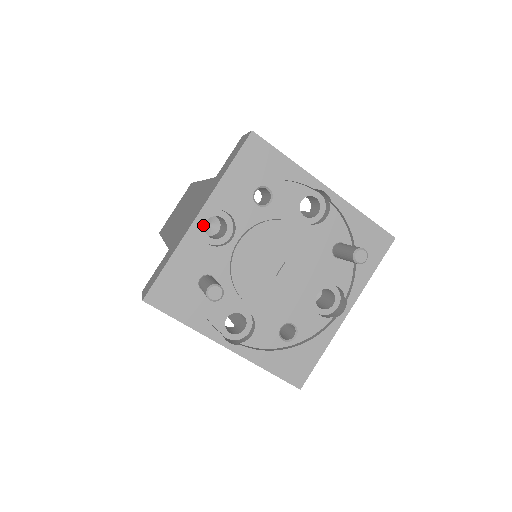
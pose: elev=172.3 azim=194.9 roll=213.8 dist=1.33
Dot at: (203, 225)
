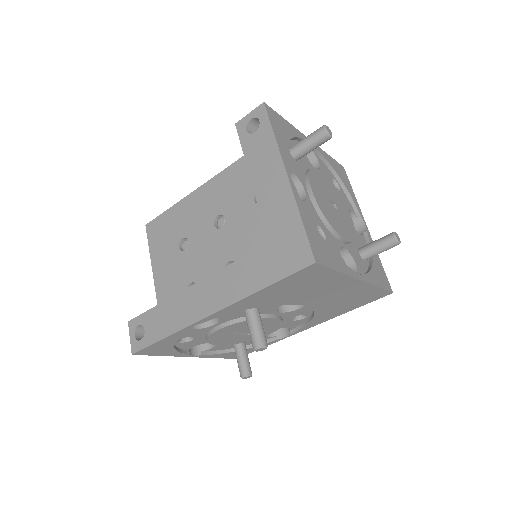
Dot at: occluded
